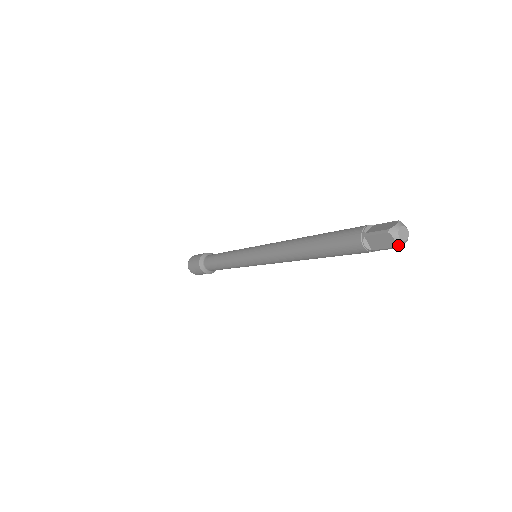
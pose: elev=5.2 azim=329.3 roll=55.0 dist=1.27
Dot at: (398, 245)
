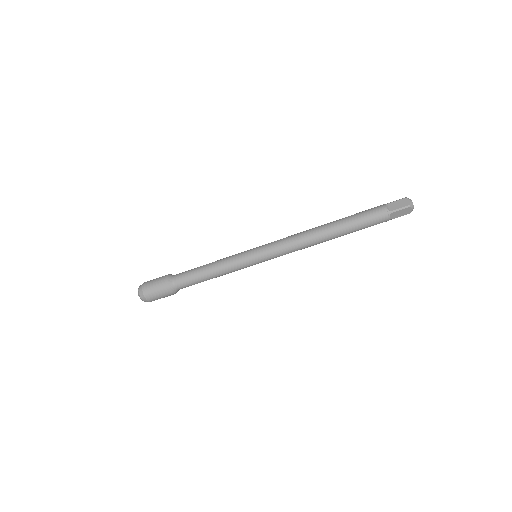
Dot at: (411, 205)
